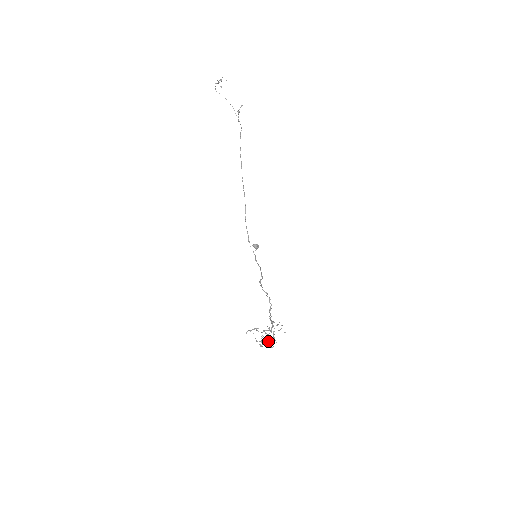
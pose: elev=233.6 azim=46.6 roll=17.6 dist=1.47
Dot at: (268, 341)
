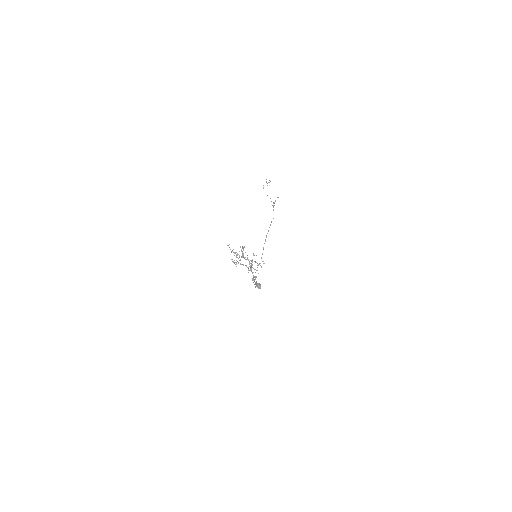
Dot at: occluded
